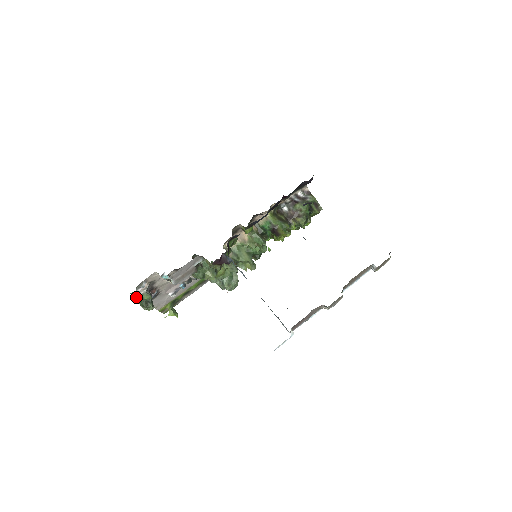
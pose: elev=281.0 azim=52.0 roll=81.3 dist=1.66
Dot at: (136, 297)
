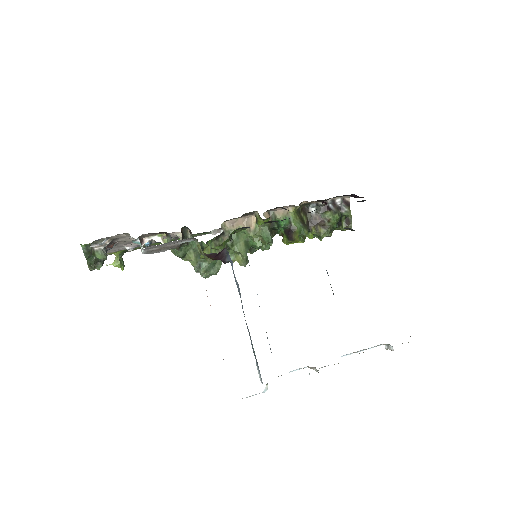
Dot at: (86, 251)
